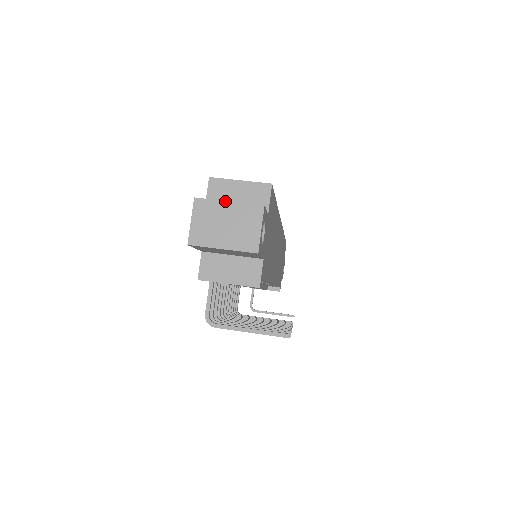
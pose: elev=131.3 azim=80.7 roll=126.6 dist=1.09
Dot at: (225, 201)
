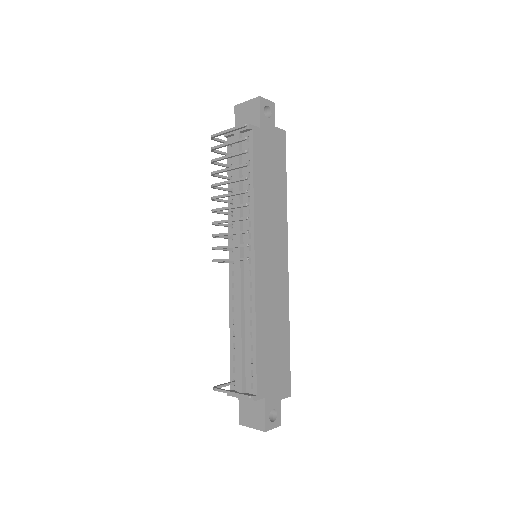
Dot at: occluded
